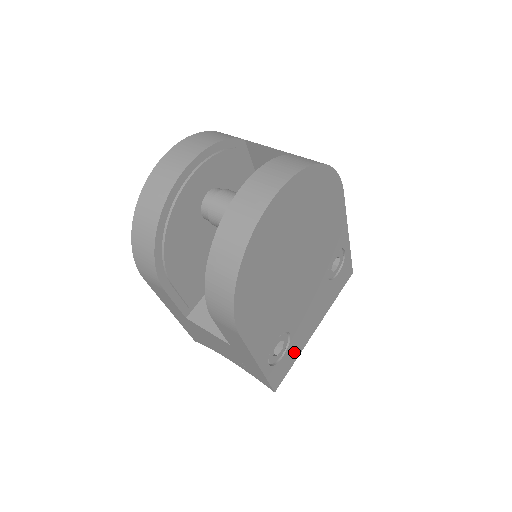
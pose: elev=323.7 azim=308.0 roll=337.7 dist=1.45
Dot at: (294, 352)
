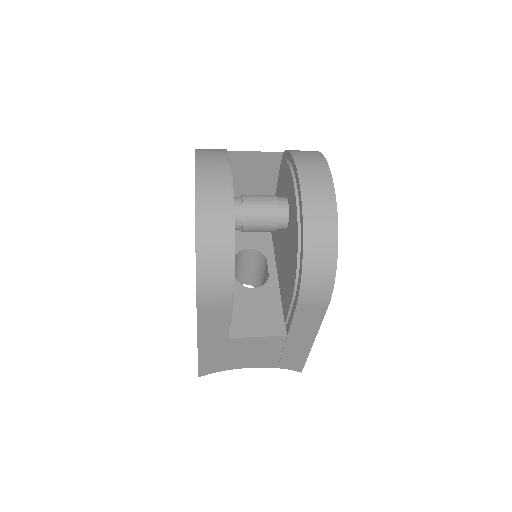
Dot at: occluded
